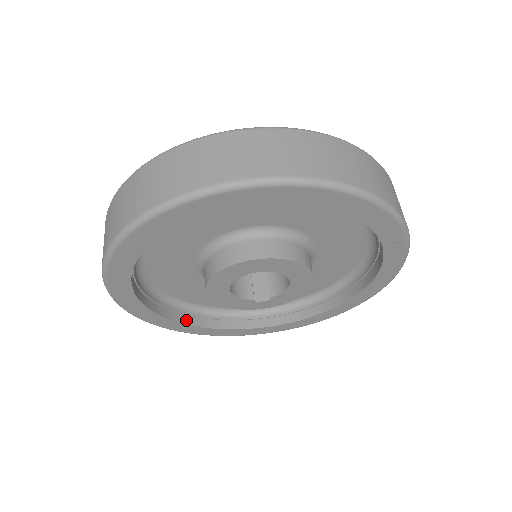
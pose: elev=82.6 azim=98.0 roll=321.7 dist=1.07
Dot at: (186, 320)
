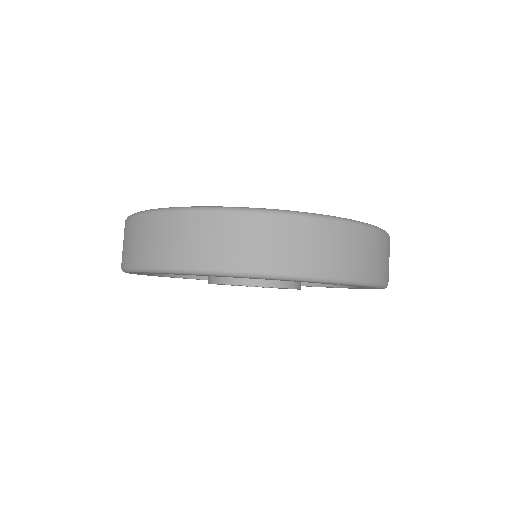
Dot at: occluded
